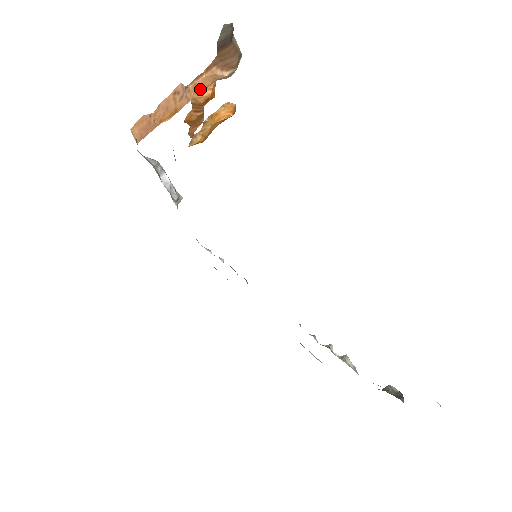
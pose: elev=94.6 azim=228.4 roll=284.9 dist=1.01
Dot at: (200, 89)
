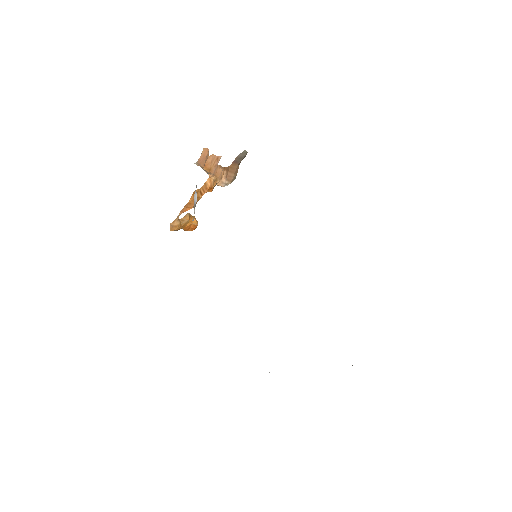
Dot at: (218, 174)
